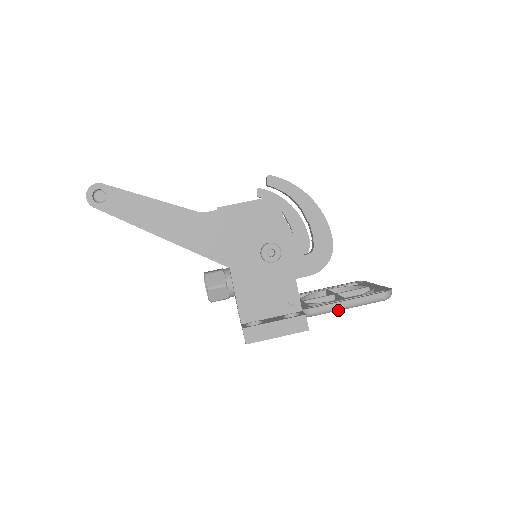
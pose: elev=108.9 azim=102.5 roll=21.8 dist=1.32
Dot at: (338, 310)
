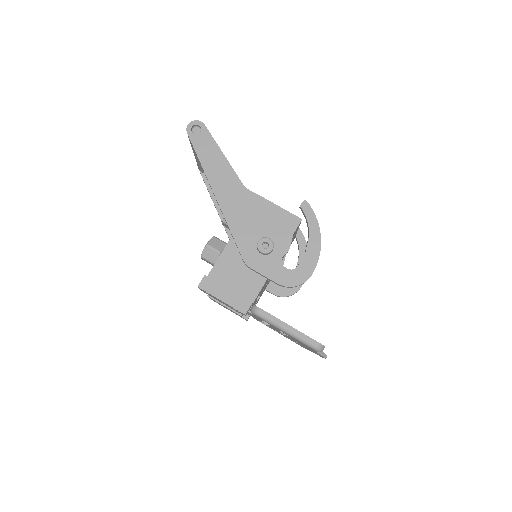
Dot at: (277, 326)
